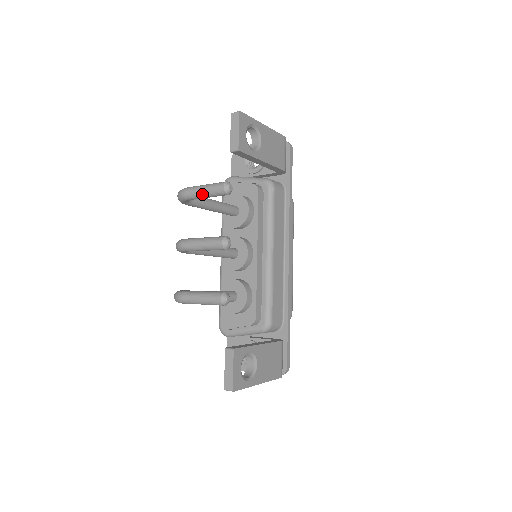
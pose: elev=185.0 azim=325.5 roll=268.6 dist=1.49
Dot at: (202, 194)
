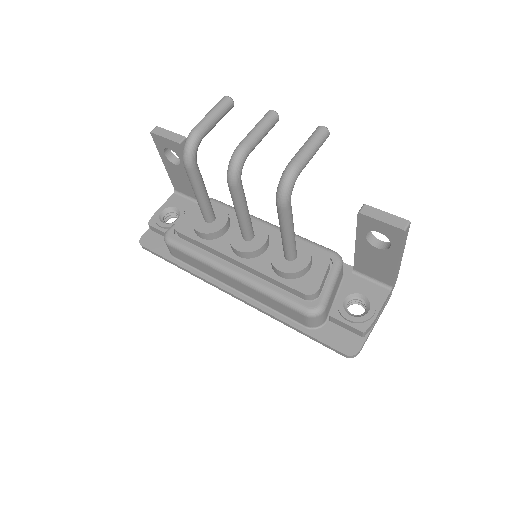
Dot at: (214, 115)
